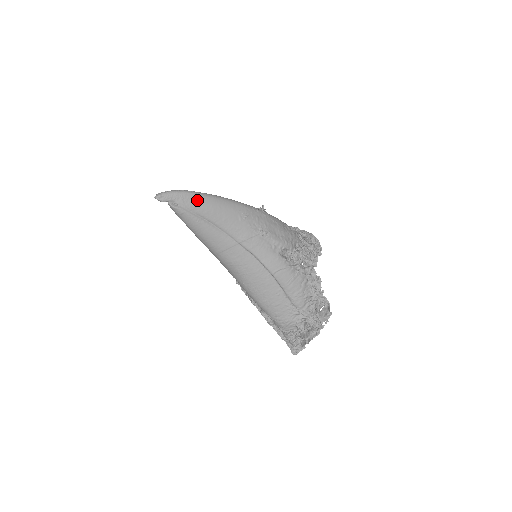
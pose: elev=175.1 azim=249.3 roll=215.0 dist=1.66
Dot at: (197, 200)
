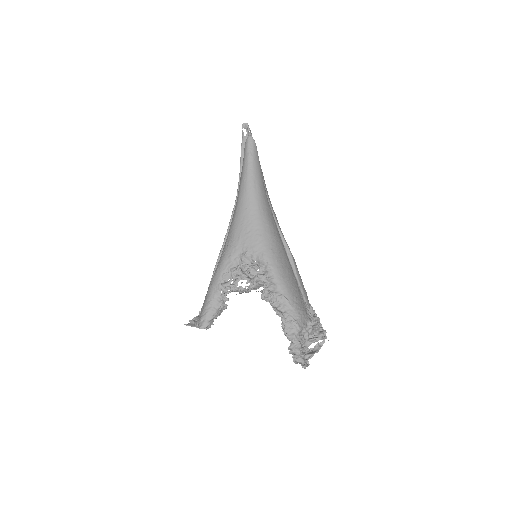
Dot at: occluded
